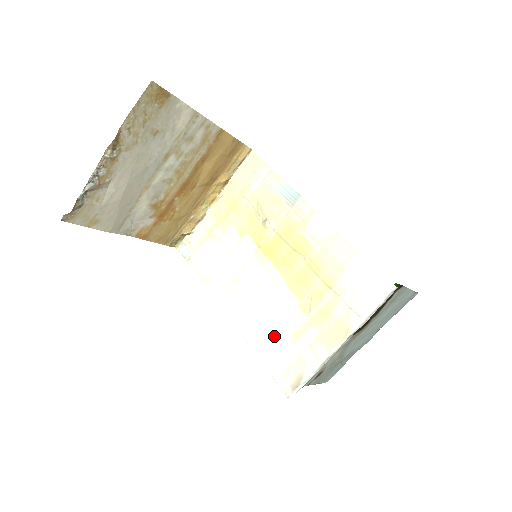
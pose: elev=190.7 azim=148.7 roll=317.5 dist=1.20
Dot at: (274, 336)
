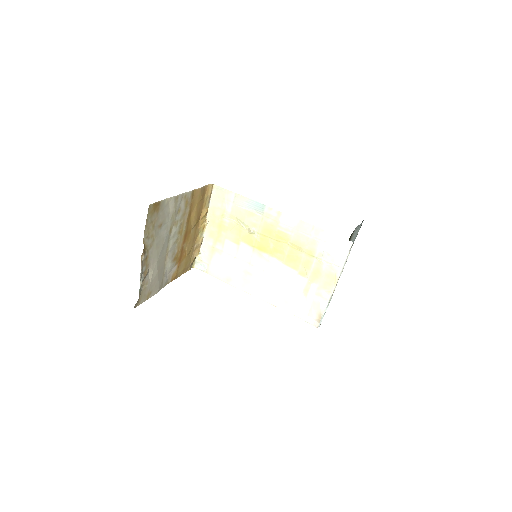
Dot at: (292, 297)
